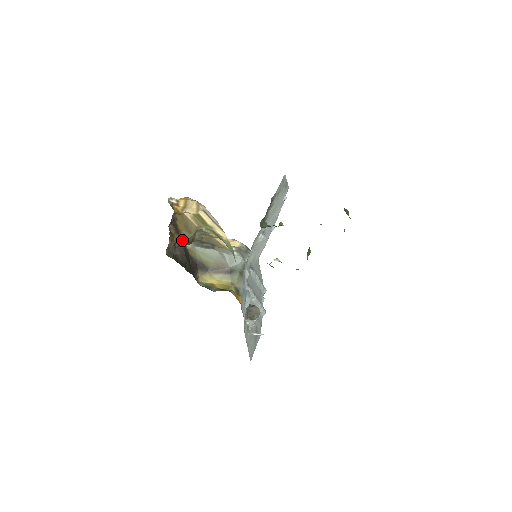
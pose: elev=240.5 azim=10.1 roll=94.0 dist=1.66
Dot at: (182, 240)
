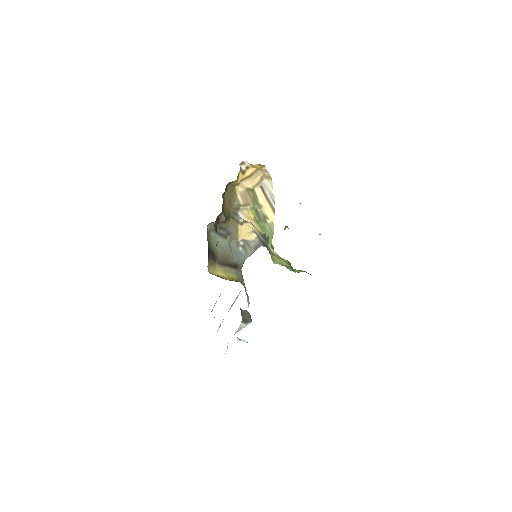
Dot at: (223, 215)
